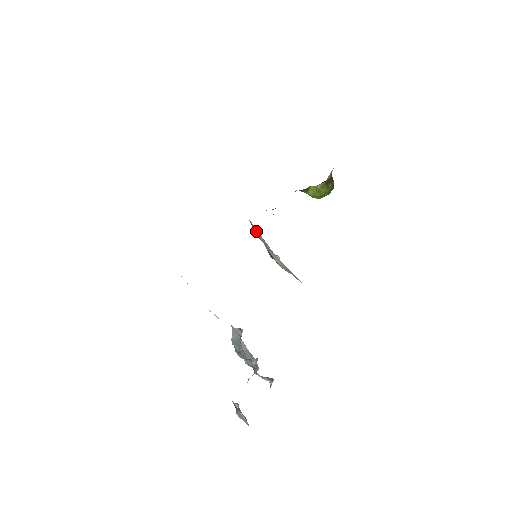
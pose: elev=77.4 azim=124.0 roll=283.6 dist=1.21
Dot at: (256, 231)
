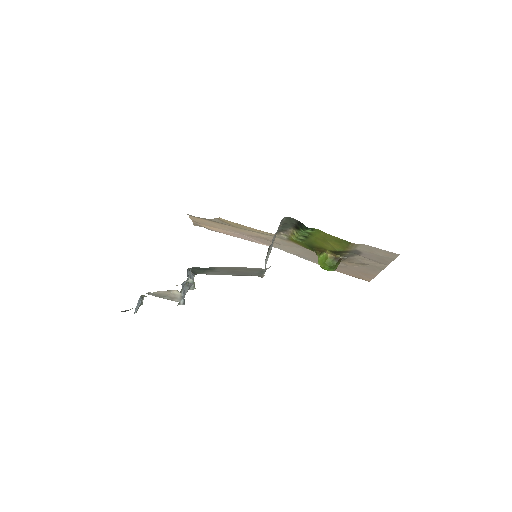
Dot at: (273, 242)
